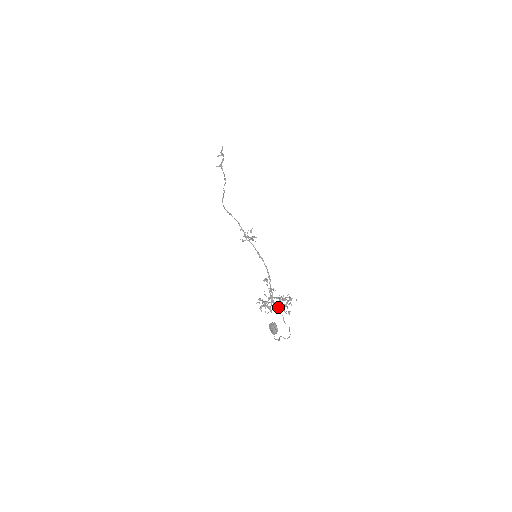
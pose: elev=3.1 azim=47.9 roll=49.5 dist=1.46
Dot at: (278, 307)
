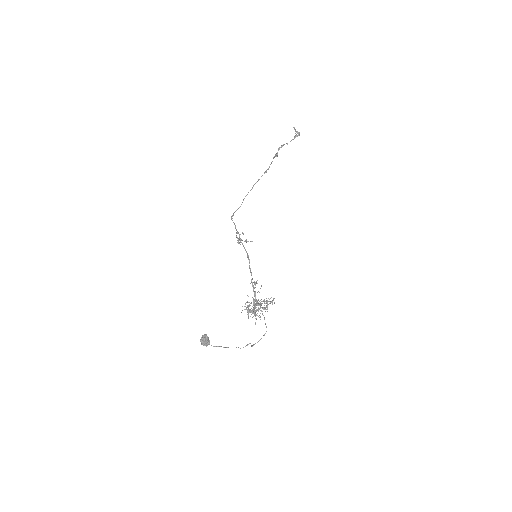
Dot at: (258, 311)
